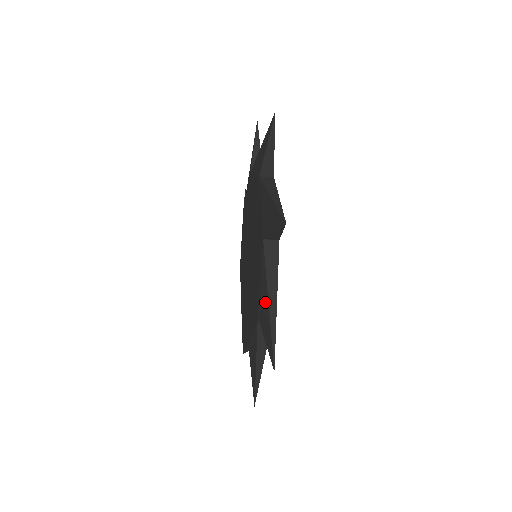
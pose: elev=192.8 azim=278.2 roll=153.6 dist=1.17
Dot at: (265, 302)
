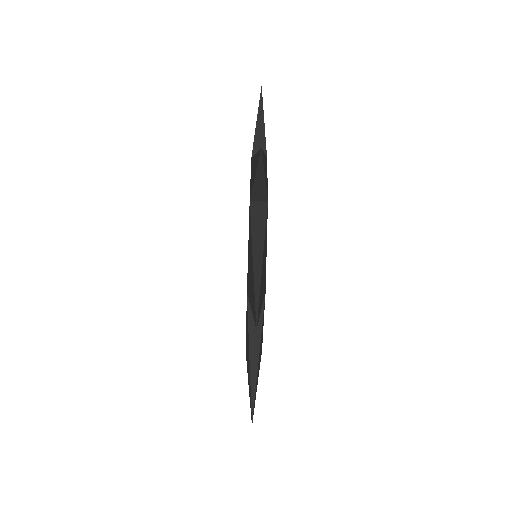
Dot at: occluded
